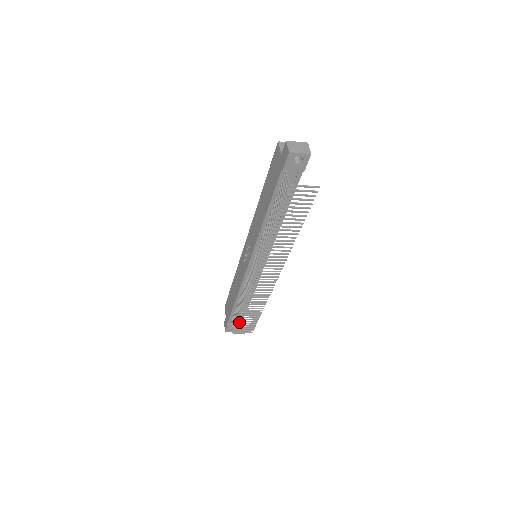
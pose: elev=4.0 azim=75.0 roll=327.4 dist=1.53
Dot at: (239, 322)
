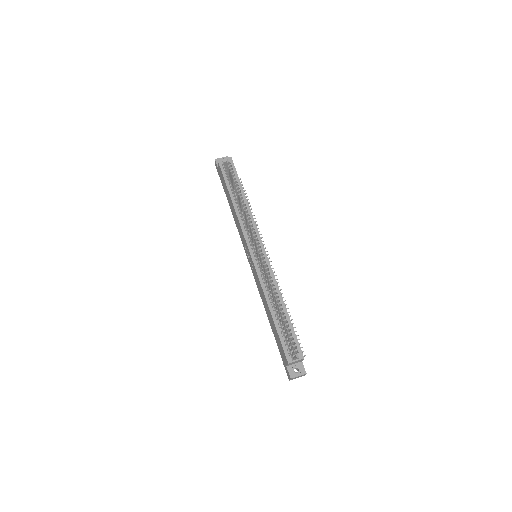
Dot at: occluded
